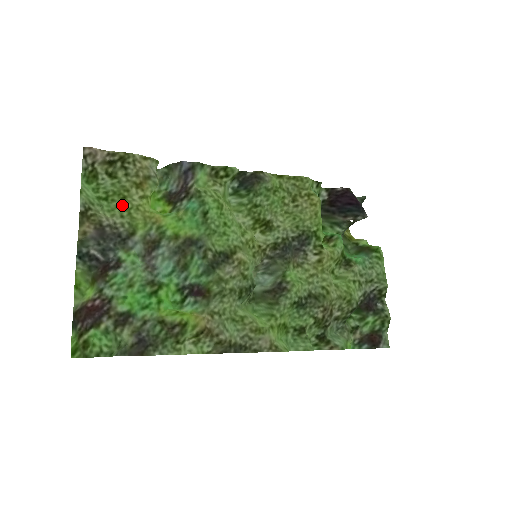
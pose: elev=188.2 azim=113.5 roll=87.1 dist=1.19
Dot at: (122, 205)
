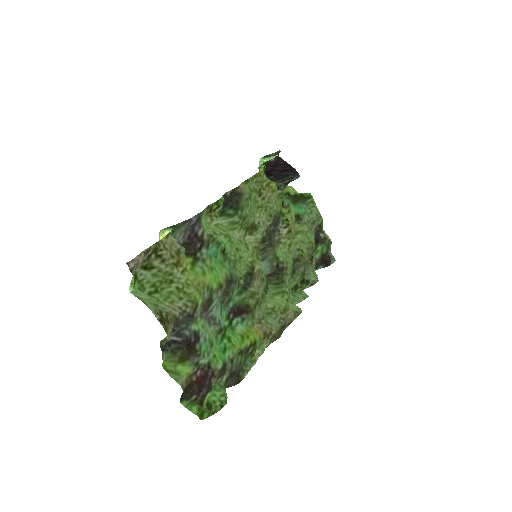
Dot at: (174, 289)
